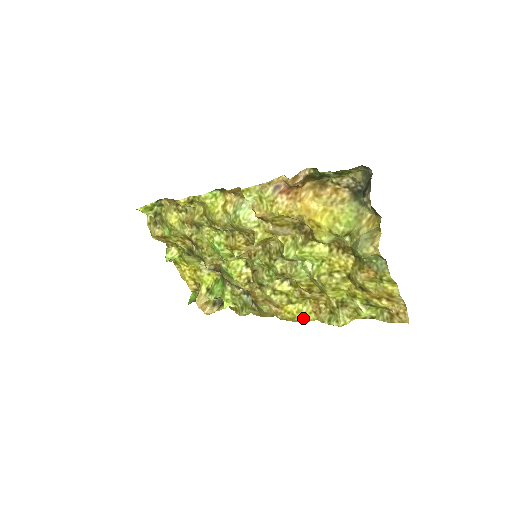
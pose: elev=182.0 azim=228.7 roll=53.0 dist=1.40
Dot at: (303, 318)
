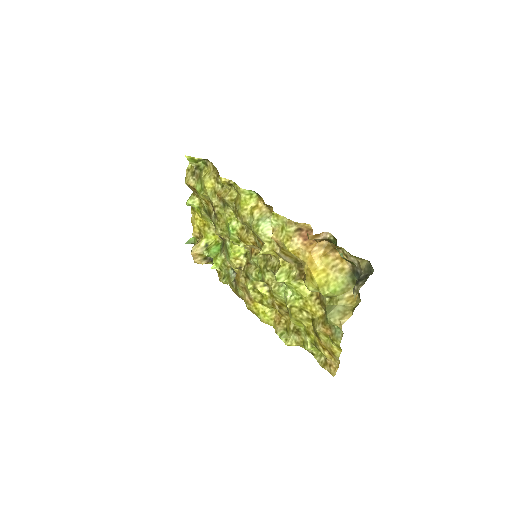
Dot at: (264, 319)
